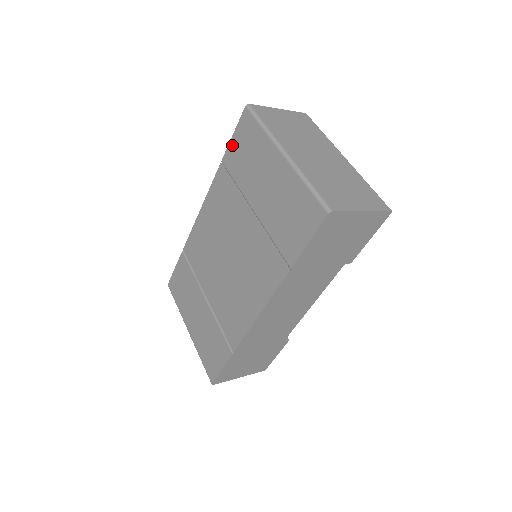
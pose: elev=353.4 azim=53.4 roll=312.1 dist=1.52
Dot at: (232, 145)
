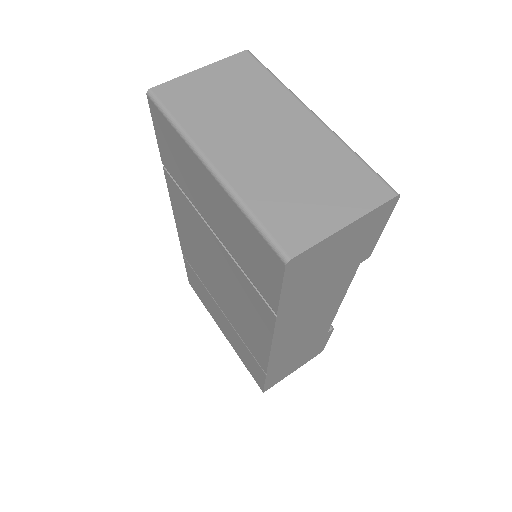
Dot at: (160, 146)
